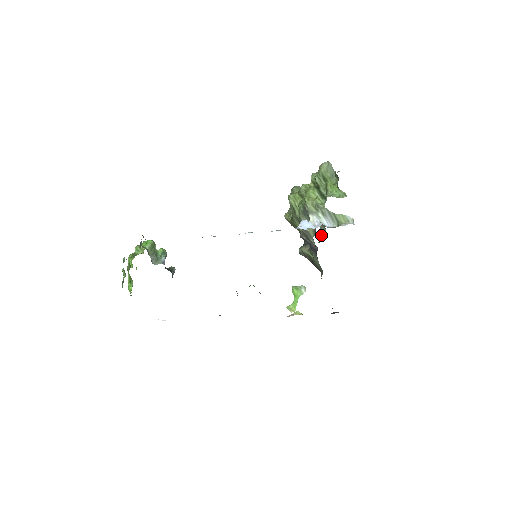
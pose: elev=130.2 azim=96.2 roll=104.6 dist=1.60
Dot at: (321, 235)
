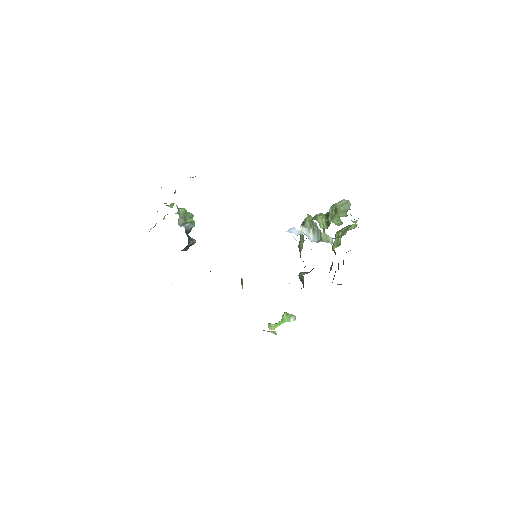
Dot at: occluded
